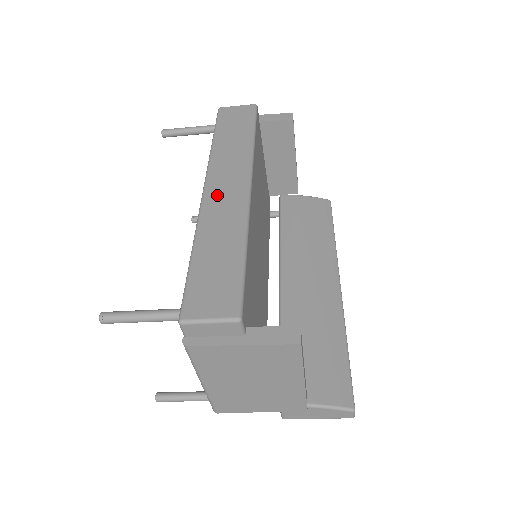
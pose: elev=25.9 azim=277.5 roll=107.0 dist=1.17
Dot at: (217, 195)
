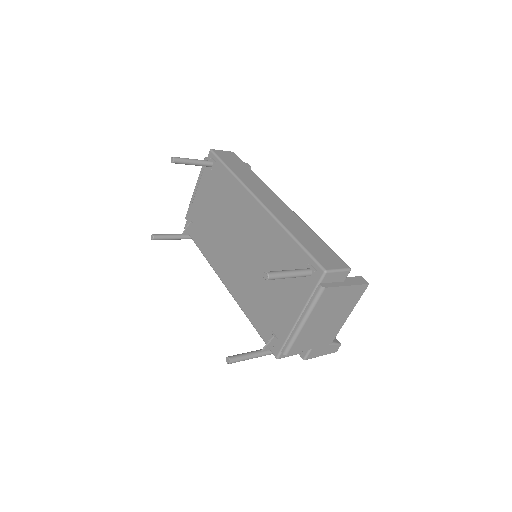
Dot at: (272, 205)
